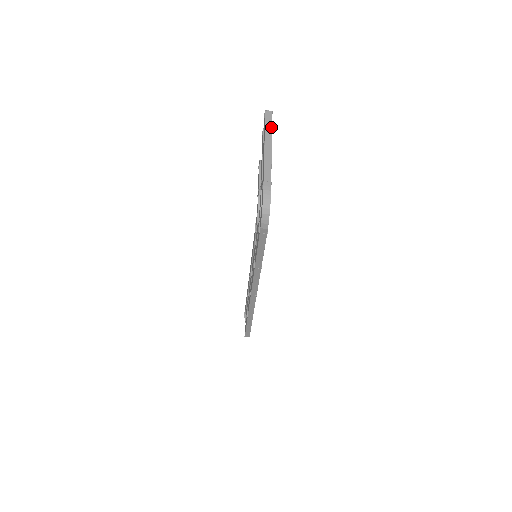
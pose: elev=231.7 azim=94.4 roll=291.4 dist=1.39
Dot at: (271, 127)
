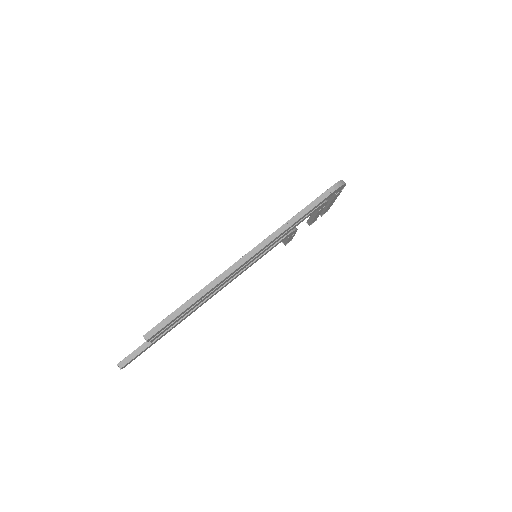
Dot at: (331, 205)
